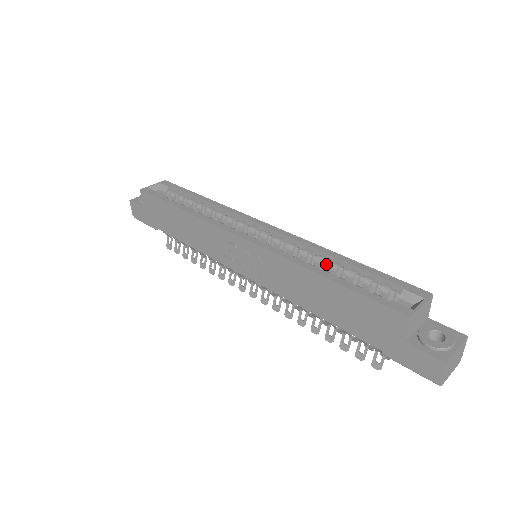
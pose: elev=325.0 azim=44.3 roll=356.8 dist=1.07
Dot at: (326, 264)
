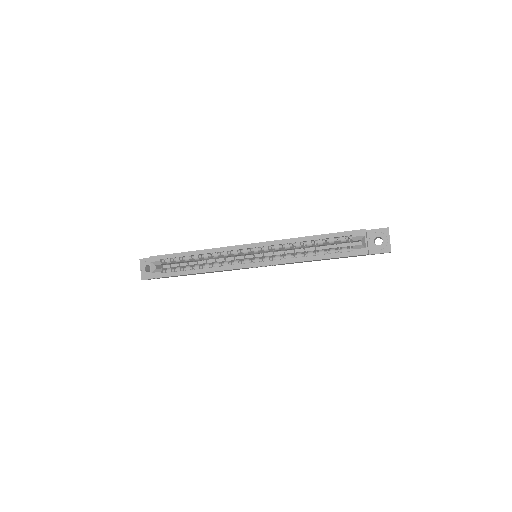
Dot at: (303, 245)
